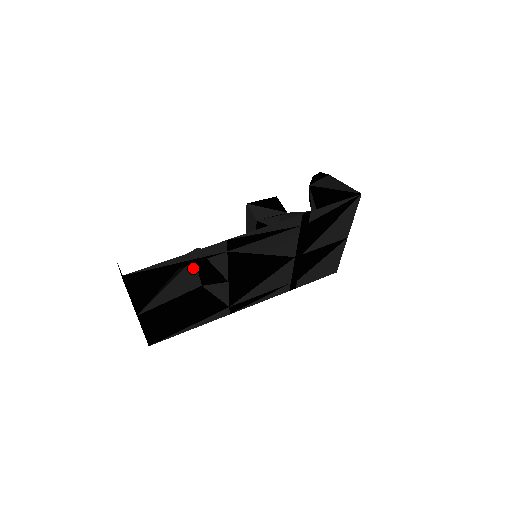
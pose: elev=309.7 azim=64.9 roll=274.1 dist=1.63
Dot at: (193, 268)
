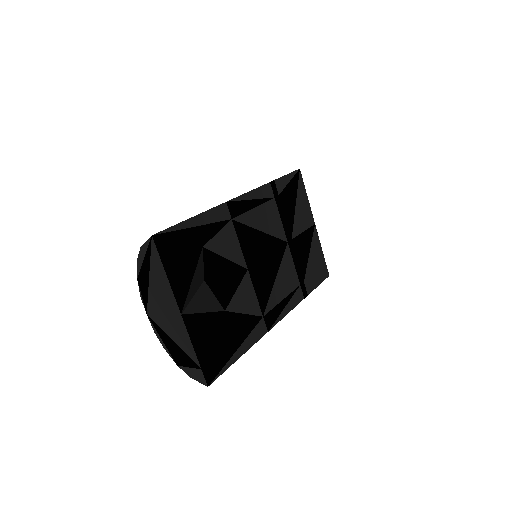
Dot at: (208, 290)
